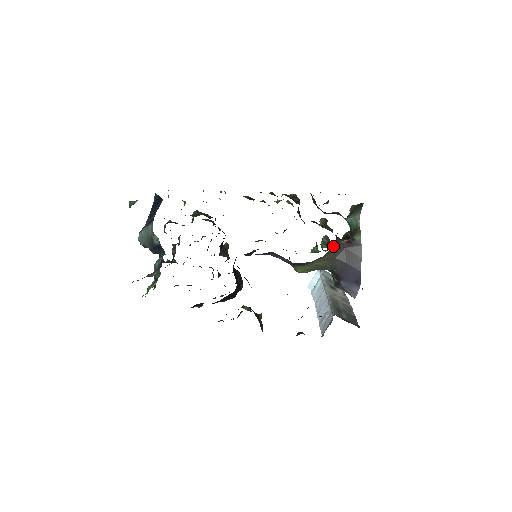
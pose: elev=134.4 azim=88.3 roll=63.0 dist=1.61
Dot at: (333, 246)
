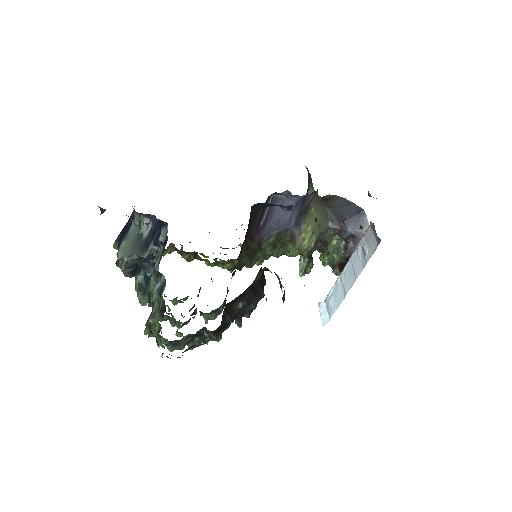
Dot at: occluded
